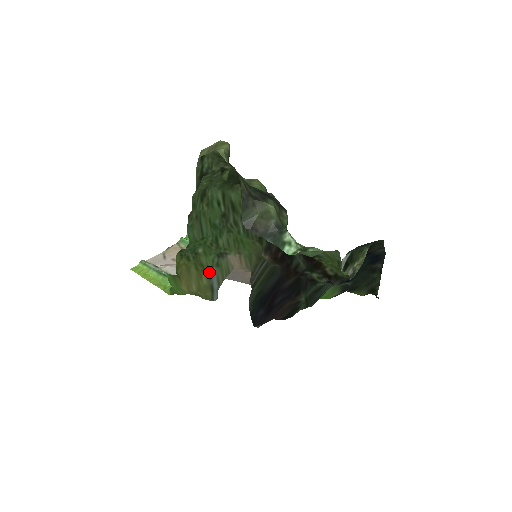
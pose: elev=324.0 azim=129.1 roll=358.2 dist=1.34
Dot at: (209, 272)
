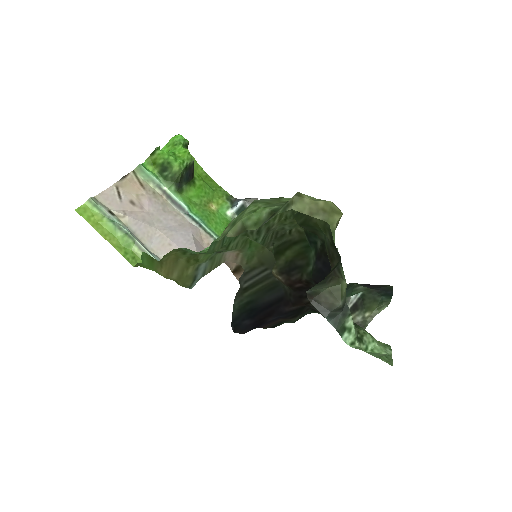
Dot at: (199, 264)
